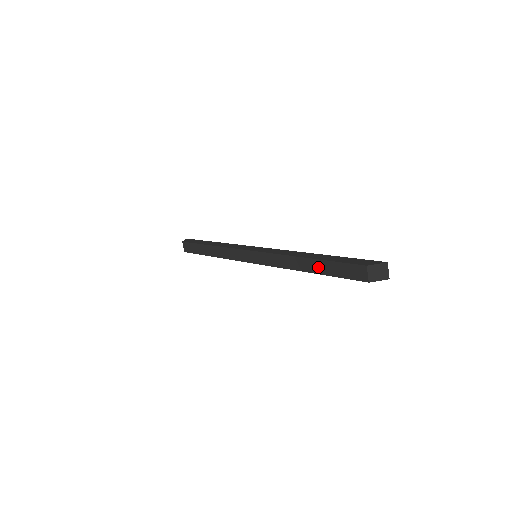
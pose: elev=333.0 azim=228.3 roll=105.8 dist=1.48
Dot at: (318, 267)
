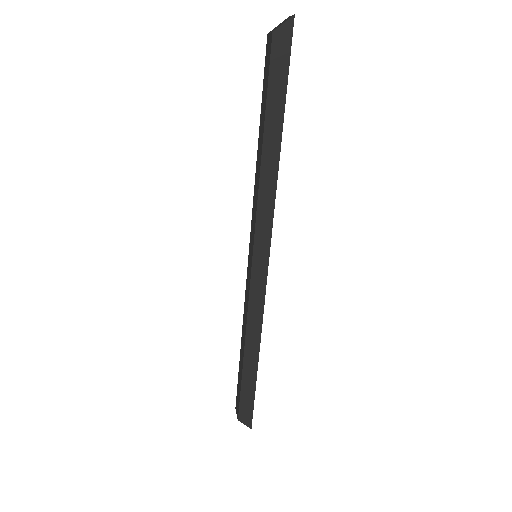
Dot at: (262, 124)
